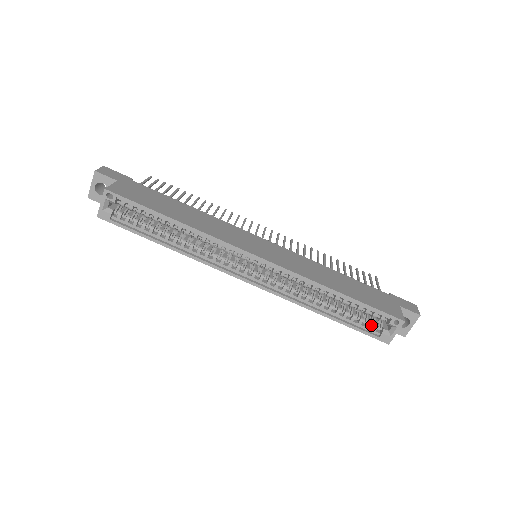
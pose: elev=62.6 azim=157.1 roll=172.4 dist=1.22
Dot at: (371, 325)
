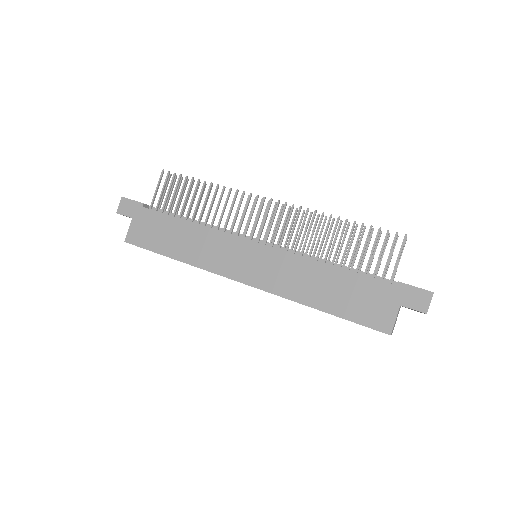
Dot at: occluded
